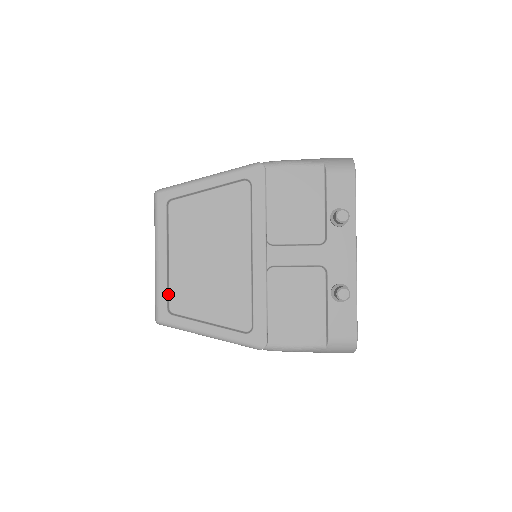
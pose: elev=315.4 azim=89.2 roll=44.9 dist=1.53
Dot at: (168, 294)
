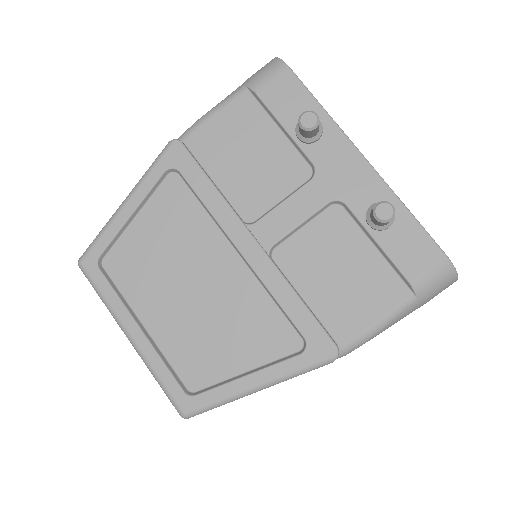
Dot at: (173, 373)
